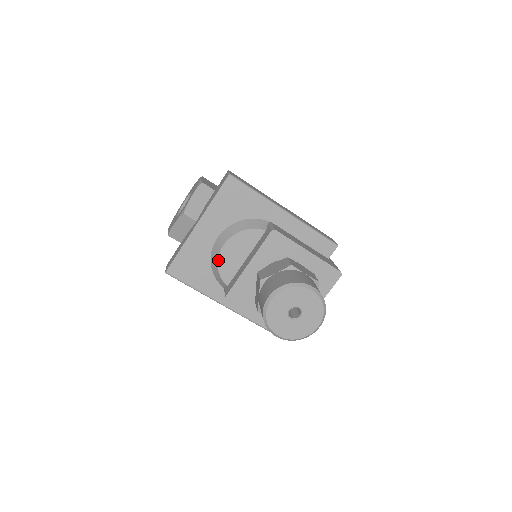
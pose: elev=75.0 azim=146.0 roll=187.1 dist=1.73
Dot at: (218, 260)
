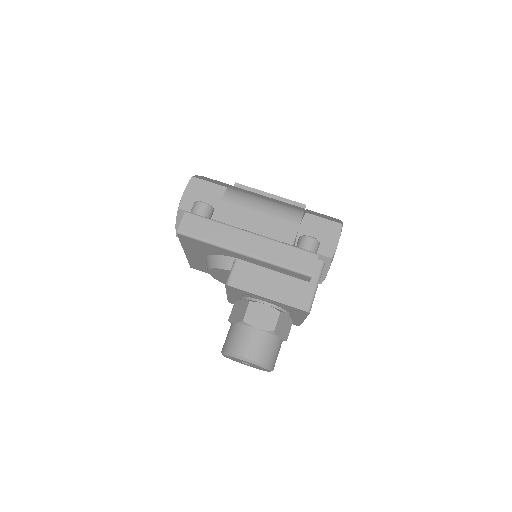
Dot at: occluded
